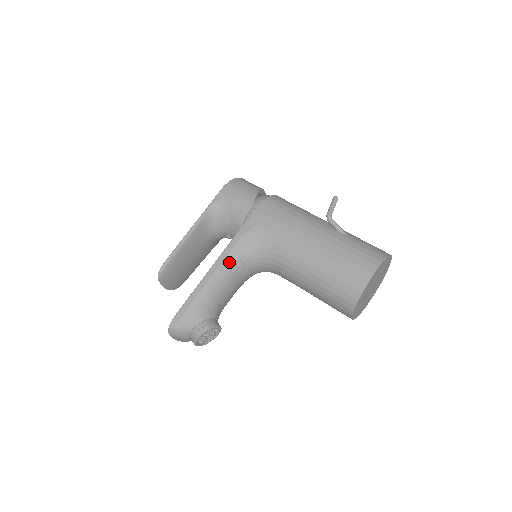
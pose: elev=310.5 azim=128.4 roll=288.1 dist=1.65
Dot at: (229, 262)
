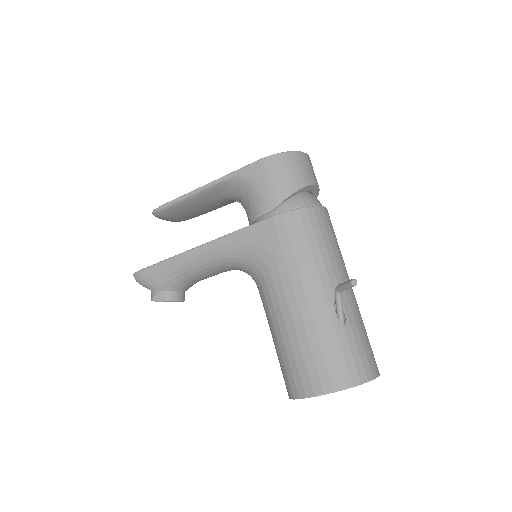
Dot at: (213, 255)
